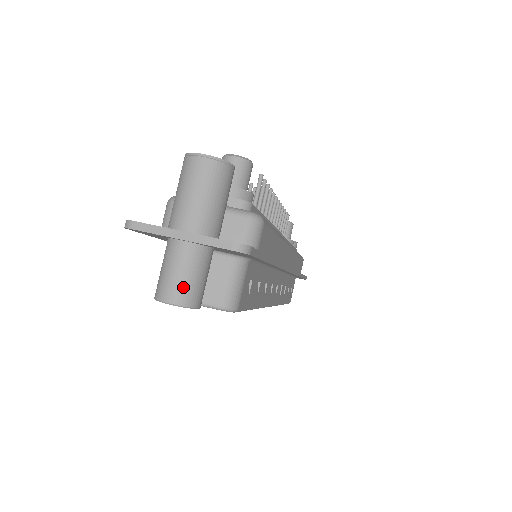
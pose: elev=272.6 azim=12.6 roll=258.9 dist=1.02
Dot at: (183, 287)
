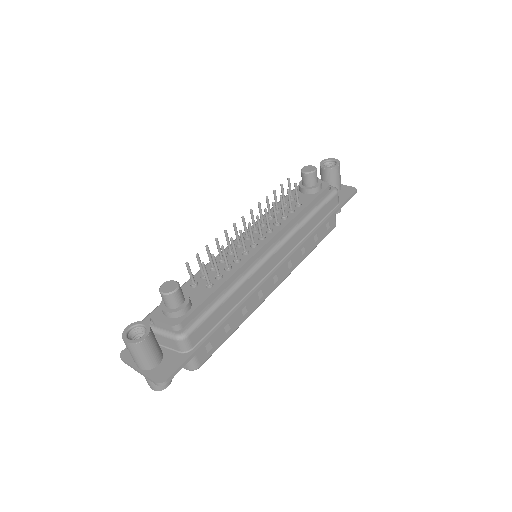
Dot at: (153, 386)
